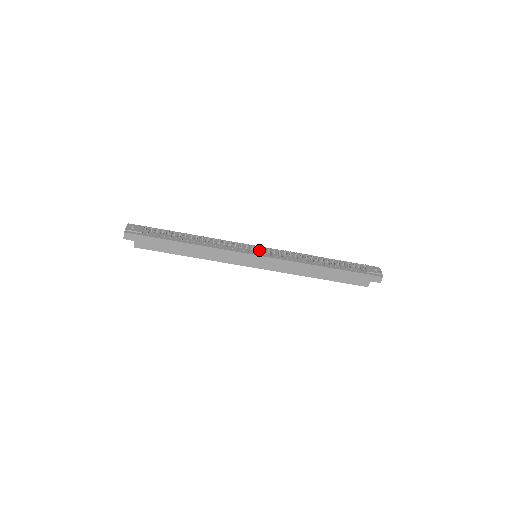
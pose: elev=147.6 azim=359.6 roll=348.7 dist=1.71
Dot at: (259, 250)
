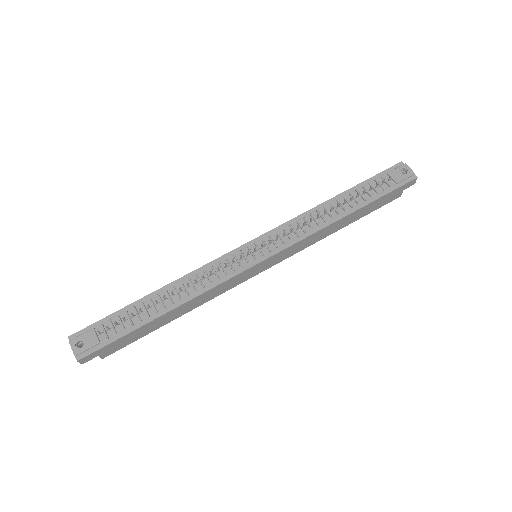
Dot at: (257, 249)
